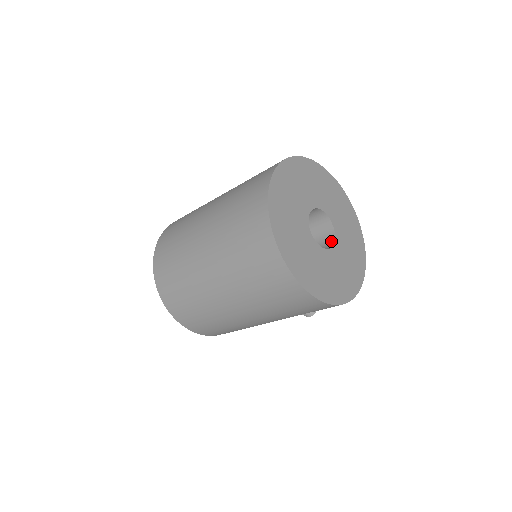
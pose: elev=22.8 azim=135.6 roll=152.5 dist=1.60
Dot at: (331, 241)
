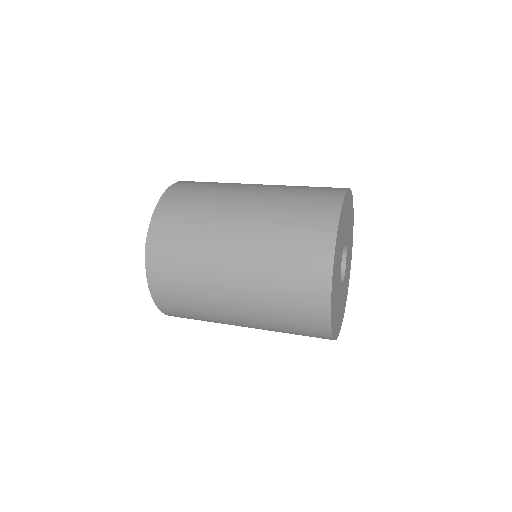
Dot at: (342, 260)
